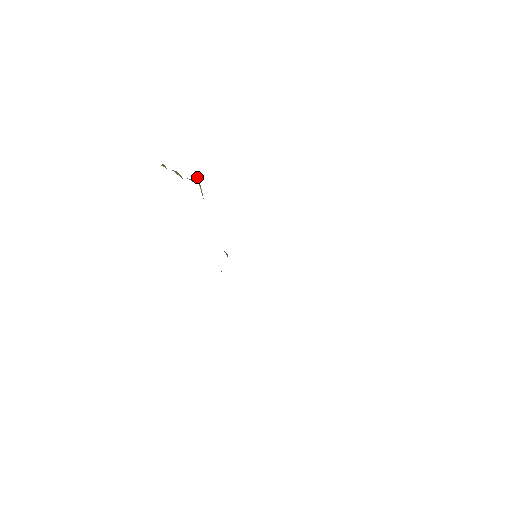
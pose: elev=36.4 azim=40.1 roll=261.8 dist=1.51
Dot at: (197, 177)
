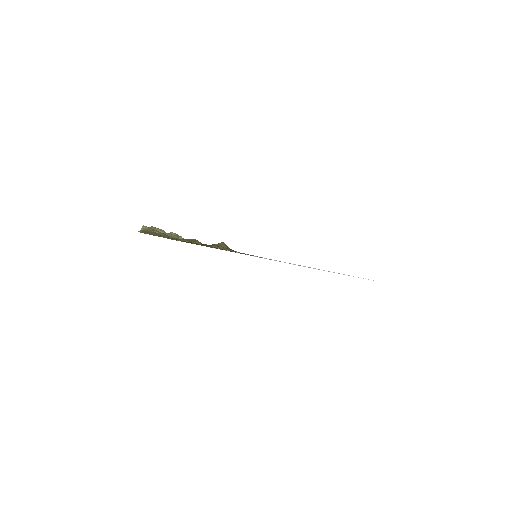
Dot at: (177, 240)
